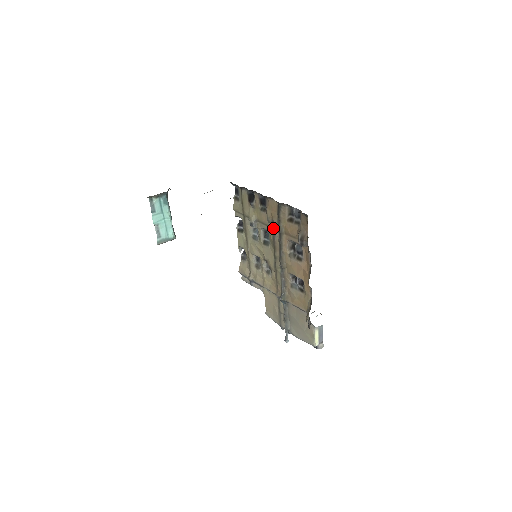
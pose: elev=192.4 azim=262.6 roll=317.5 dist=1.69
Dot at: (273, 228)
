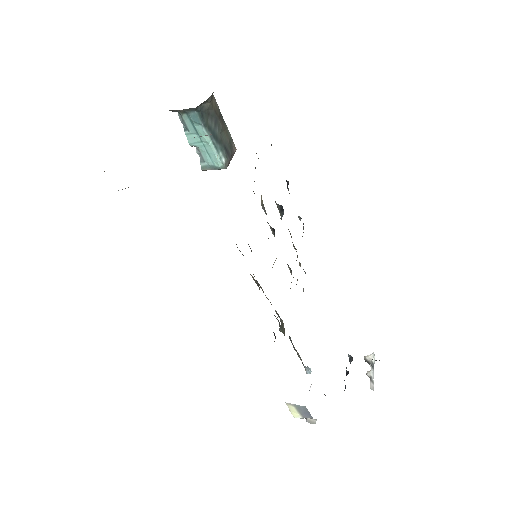
Dot at: occluded
